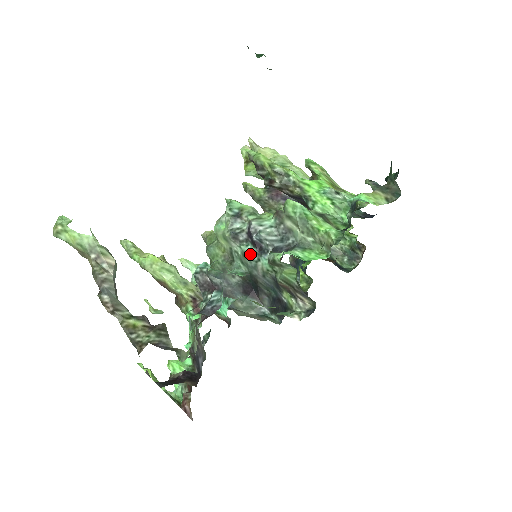
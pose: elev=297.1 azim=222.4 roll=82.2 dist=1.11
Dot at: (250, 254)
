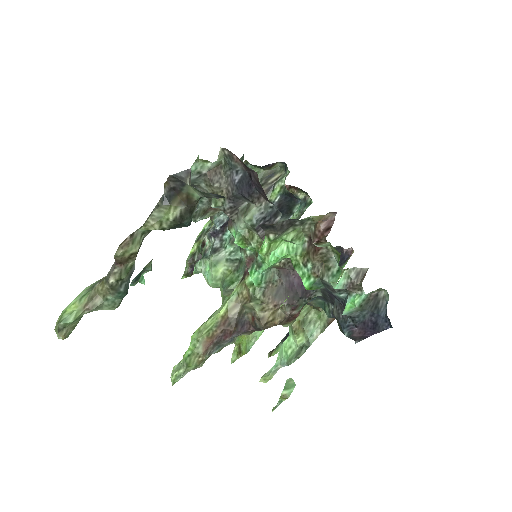
Dot at: occluded
